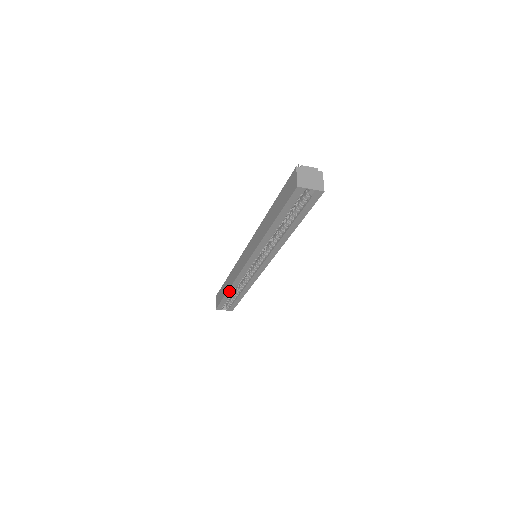
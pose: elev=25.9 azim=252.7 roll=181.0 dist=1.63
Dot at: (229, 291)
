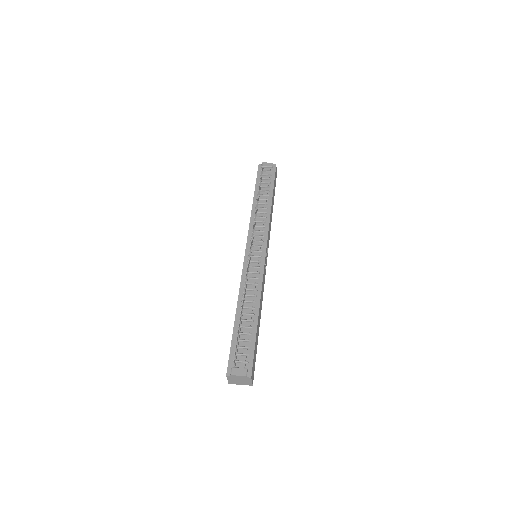
Dot at: occluded
